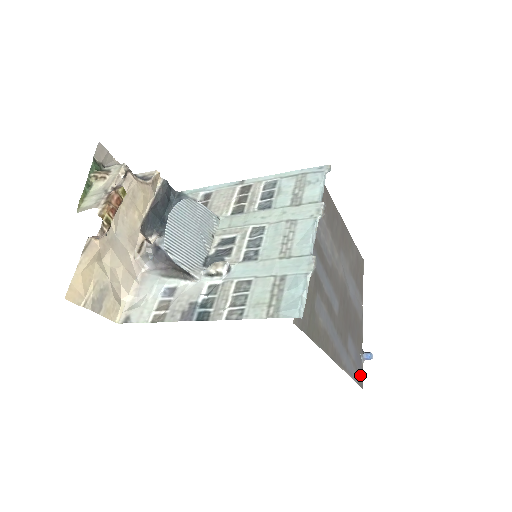
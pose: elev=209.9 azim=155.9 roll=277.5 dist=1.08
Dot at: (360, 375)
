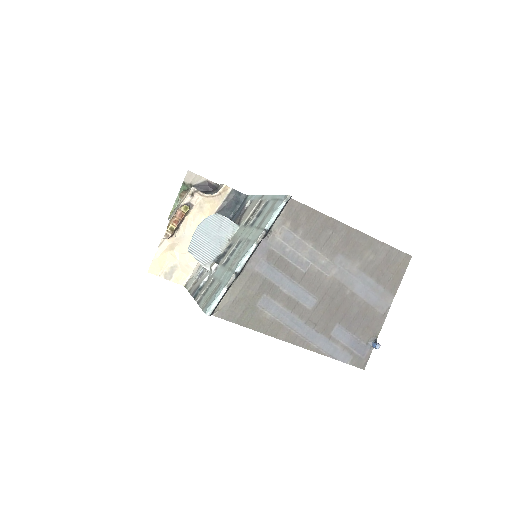
Dot at: (361, 358)
